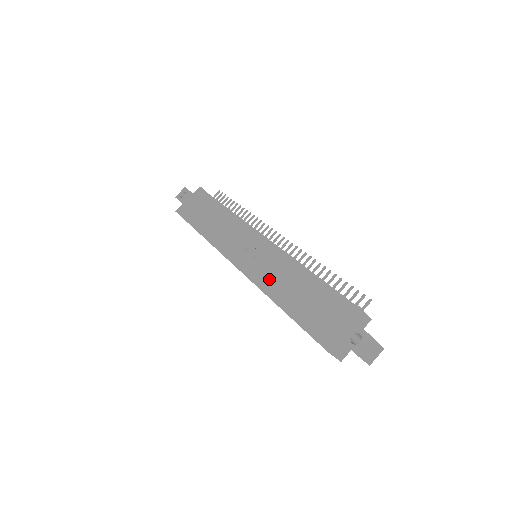
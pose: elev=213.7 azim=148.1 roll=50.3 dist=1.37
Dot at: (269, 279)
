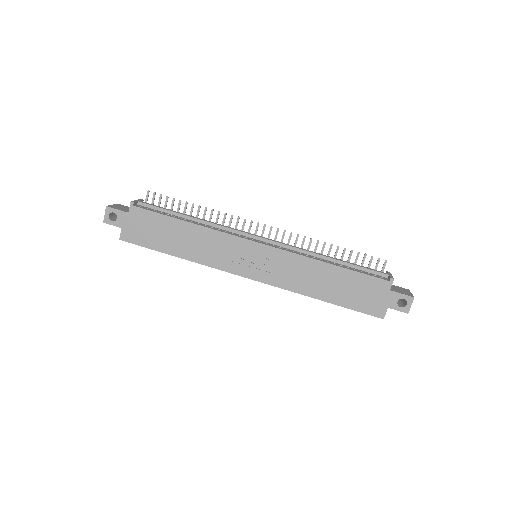
Dot at: (296, 281)
